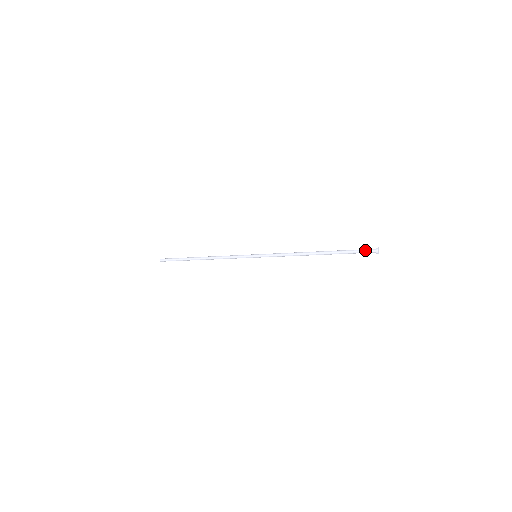
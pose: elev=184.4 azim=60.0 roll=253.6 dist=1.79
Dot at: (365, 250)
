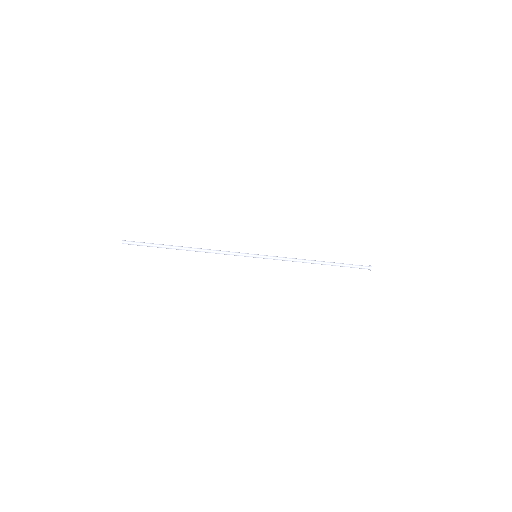
Dot at: (361, 265)
